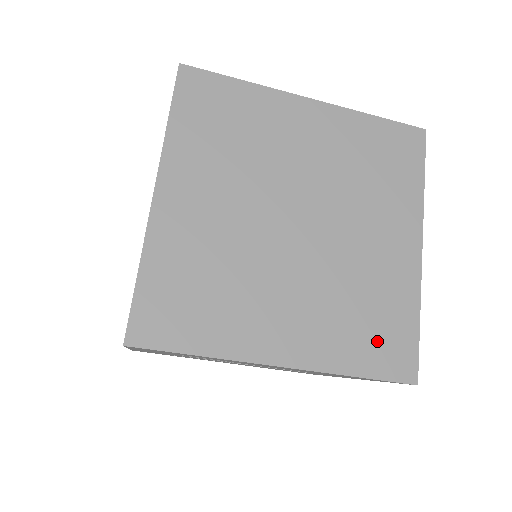
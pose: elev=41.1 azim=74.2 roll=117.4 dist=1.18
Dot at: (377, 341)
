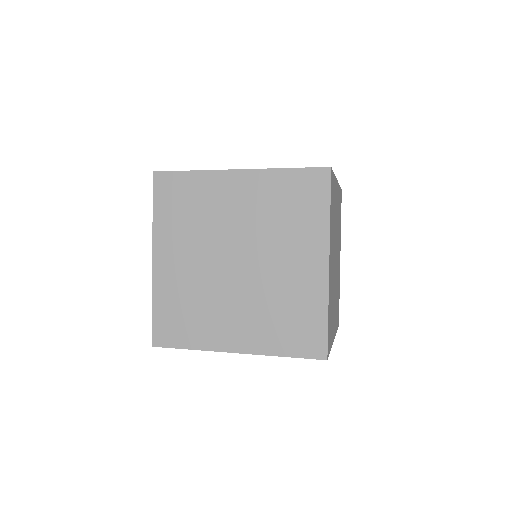
Dot at: occluded
